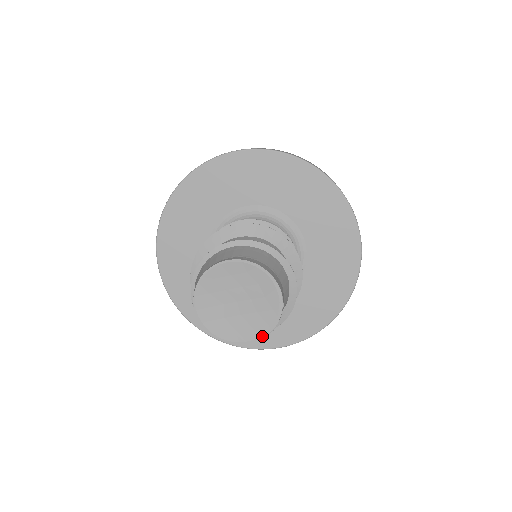
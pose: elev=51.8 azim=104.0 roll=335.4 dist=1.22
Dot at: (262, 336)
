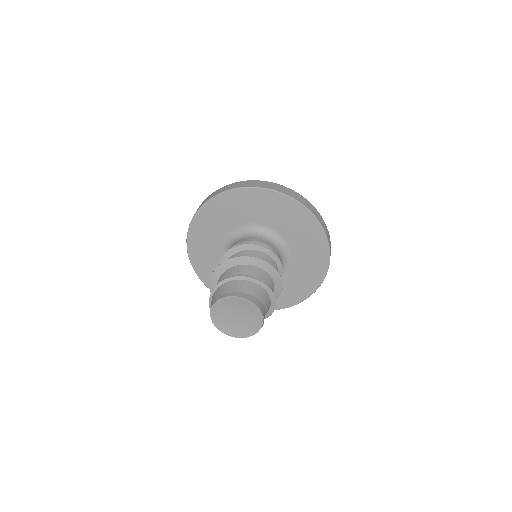
Dot at: (256, 332)
